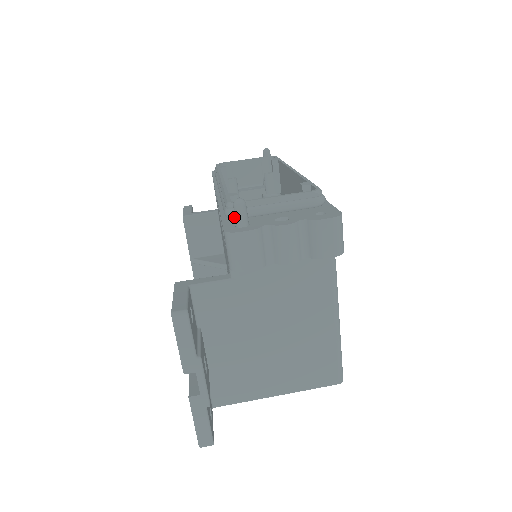
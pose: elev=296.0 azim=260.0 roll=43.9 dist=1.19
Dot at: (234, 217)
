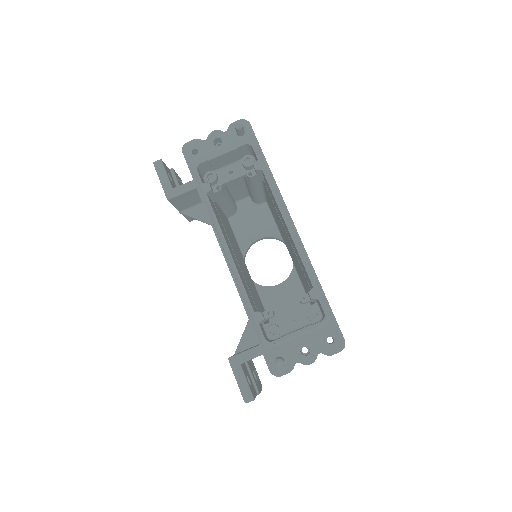
Dot at: (269, 347)
